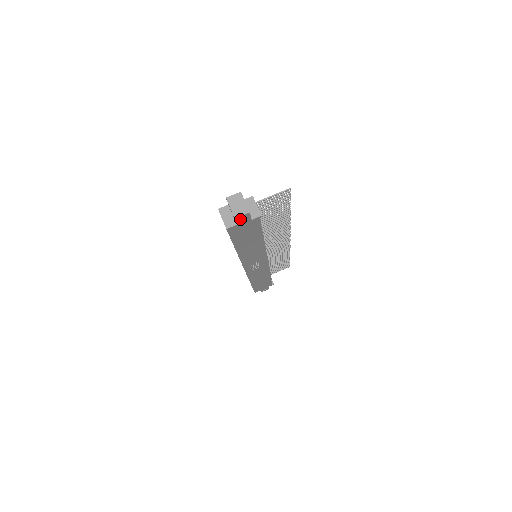
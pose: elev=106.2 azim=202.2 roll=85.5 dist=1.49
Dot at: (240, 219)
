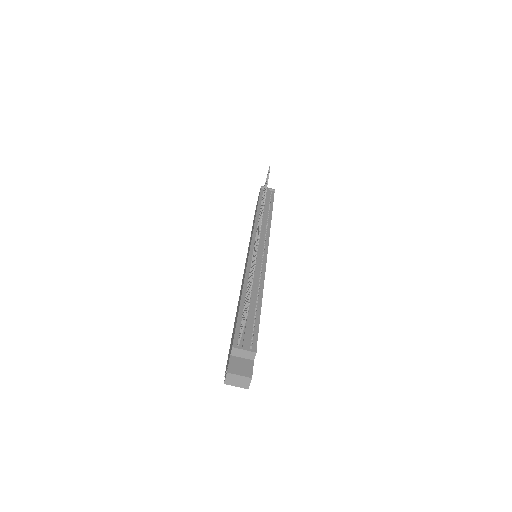
Dot at: occluded
